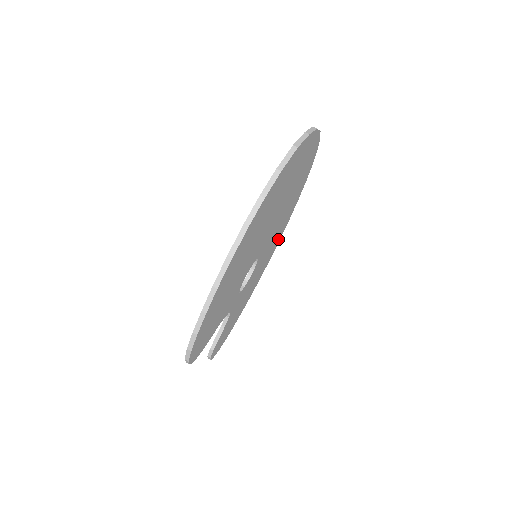
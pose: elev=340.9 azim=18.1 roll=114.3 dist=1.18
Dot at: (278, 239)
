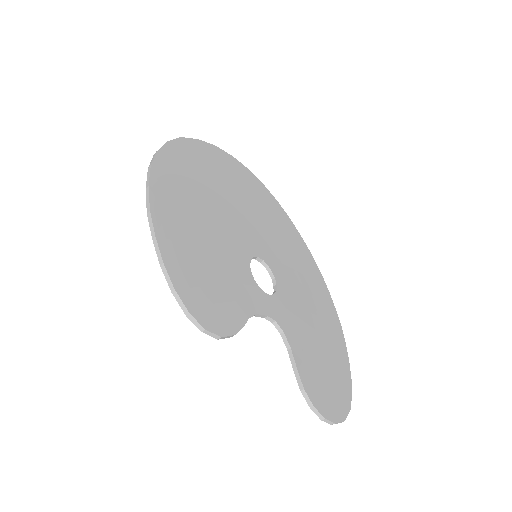
Dot at: (316, 277)
